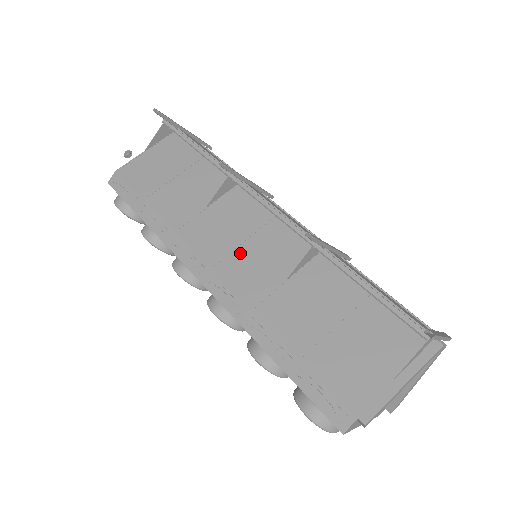
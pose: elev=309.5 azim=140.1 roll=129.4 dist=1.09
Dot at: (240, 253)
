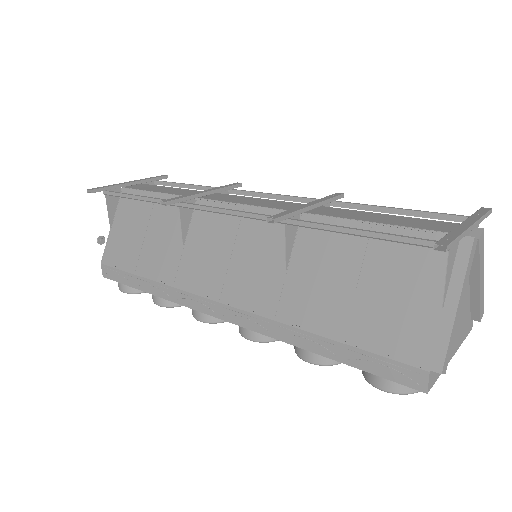
Dot at: (234, 270)
